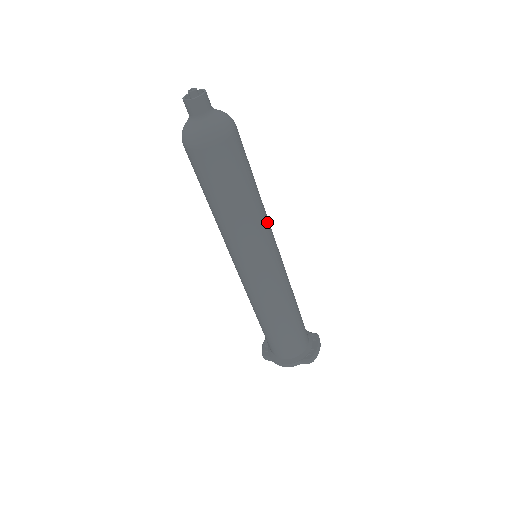
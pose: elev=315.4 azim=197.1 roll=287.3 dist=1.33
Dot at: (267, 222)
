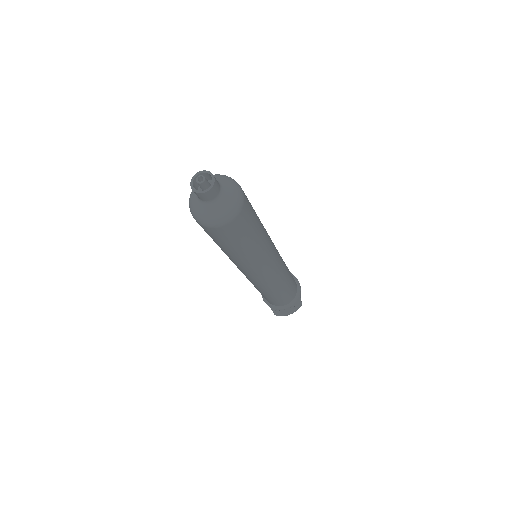
Dot at: (256, 262)
